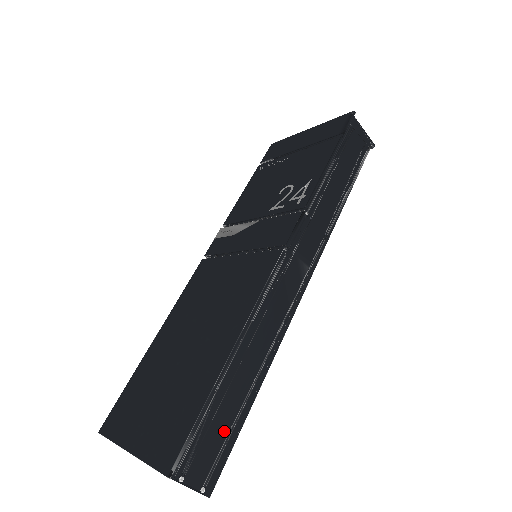
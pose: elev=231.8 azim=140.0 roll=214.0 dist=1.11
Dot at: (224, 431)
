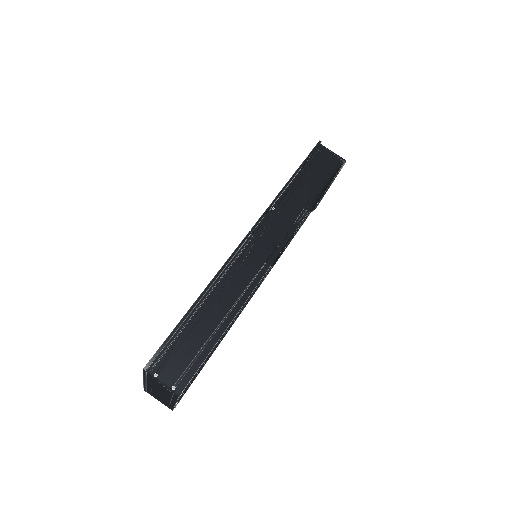
Dot at: (194, 350)
